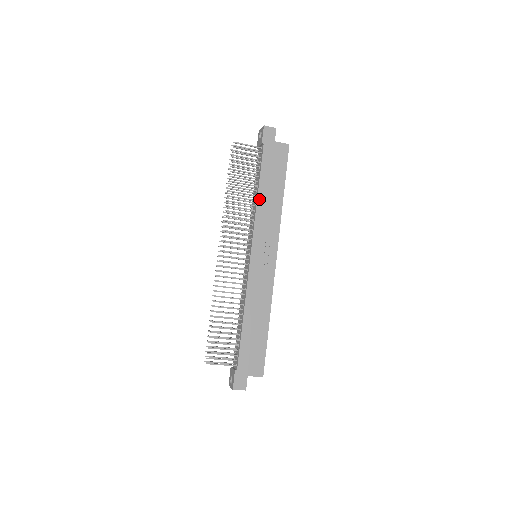
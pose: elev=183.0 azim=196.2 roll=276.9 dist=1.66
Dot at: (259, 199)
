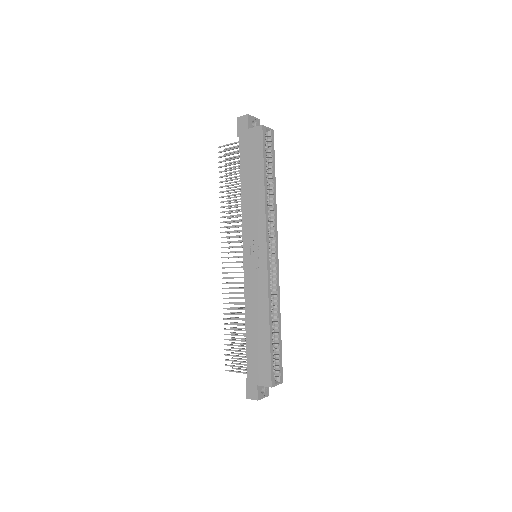
Dot at: (243, 196)
